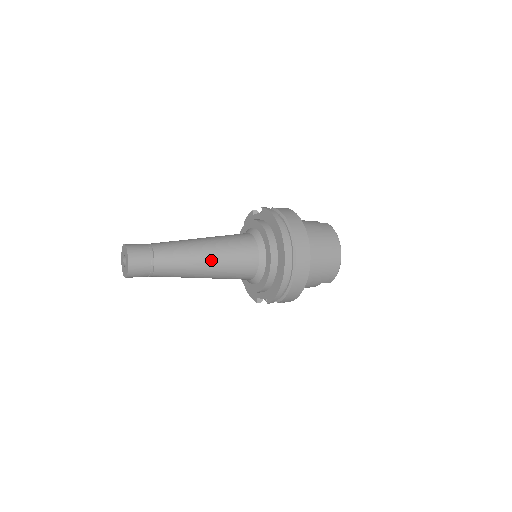
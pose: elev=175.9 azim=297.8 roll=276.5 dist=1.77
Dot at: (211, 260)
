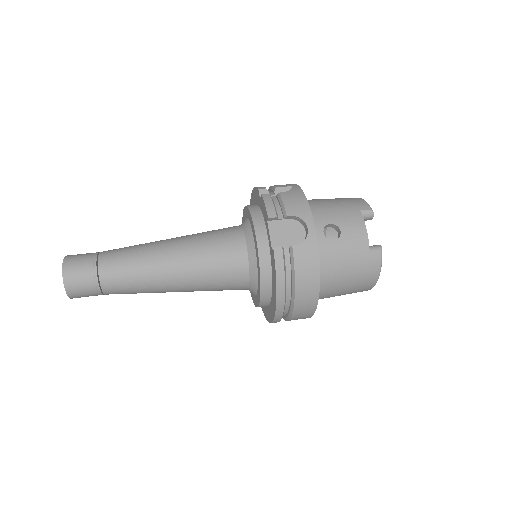
Dot at: occluded
